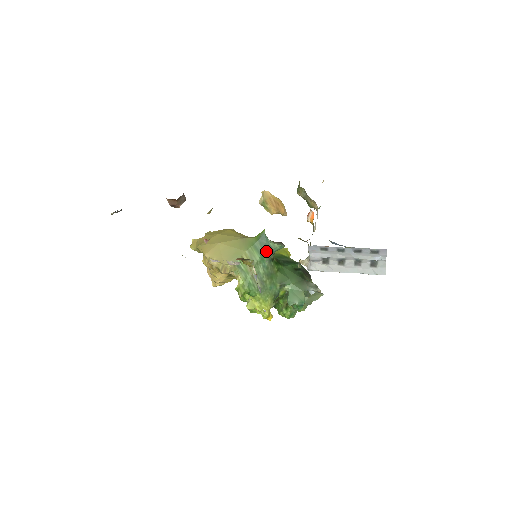
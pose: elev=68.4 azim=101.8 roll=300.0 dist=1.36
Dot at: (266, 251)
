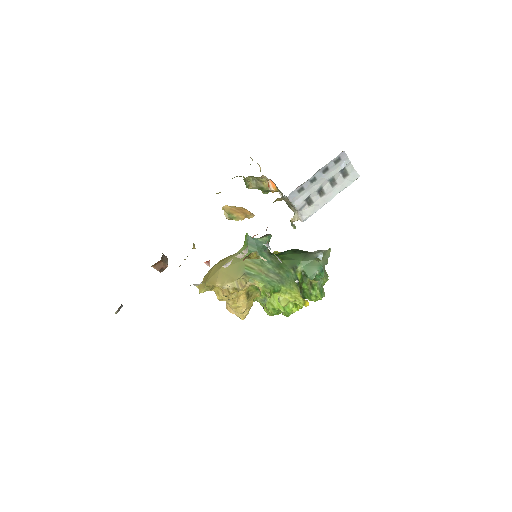
Dot at: (260, 248)
